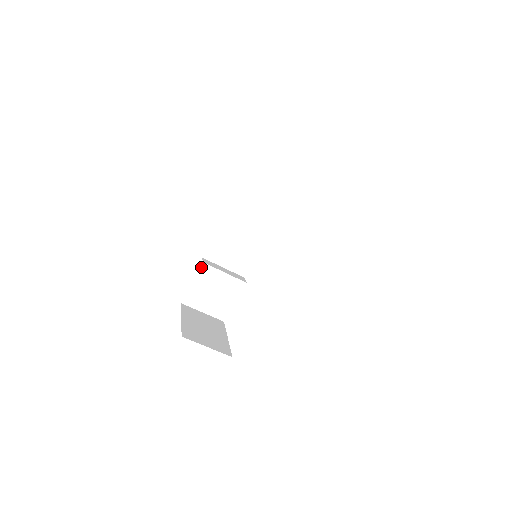
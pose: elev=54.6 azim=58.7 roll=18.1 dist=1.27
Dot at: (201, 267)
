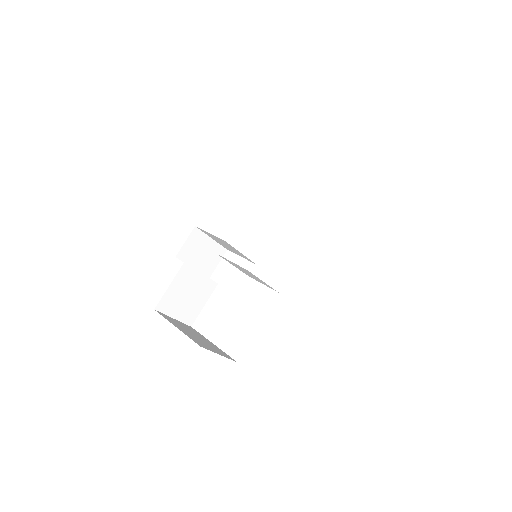
Dot at: (181, 268)
